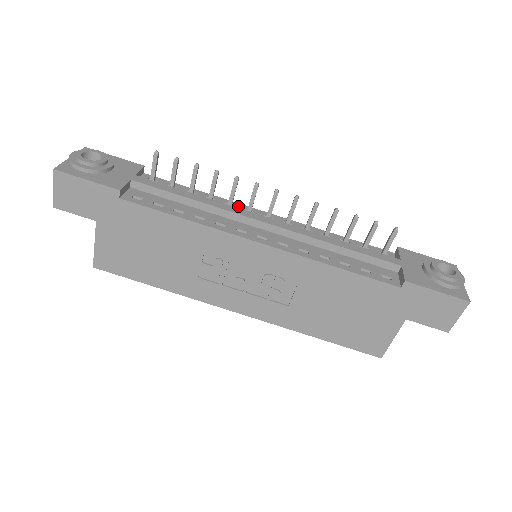
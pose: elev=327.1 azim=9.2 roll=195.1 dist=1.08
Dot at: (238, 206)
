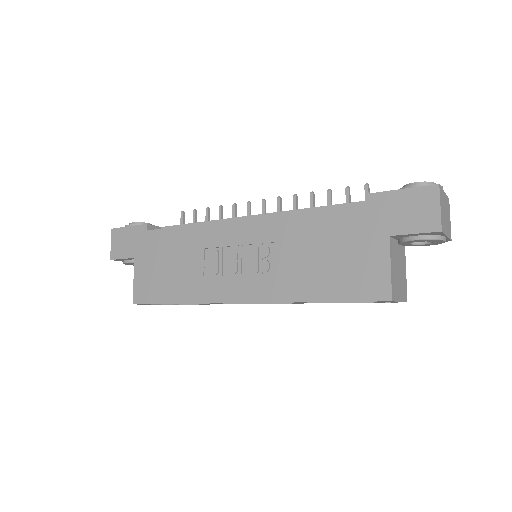
Dot at: occluded
